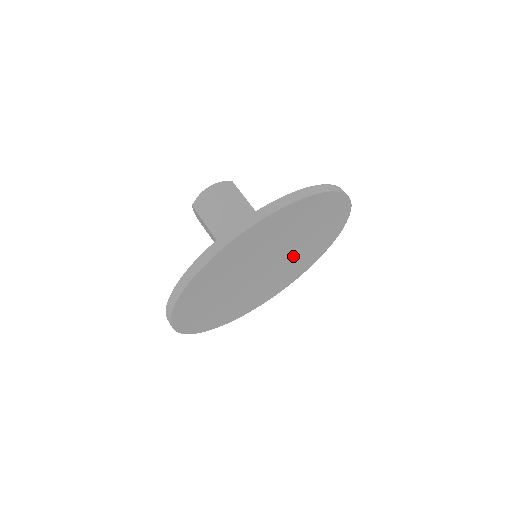
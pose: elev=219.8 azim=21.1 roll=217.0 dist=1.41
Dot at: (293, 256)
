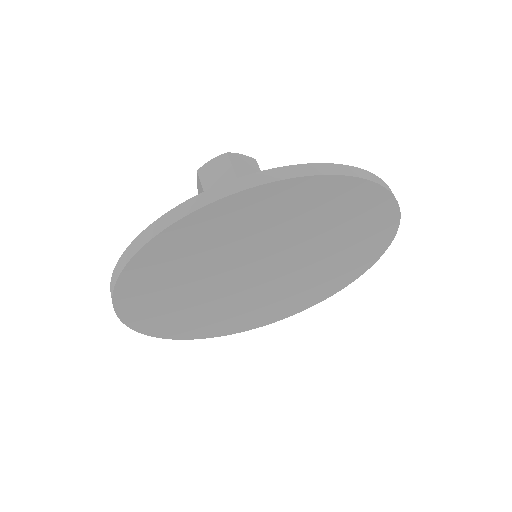
Dot at: (307, 250)
